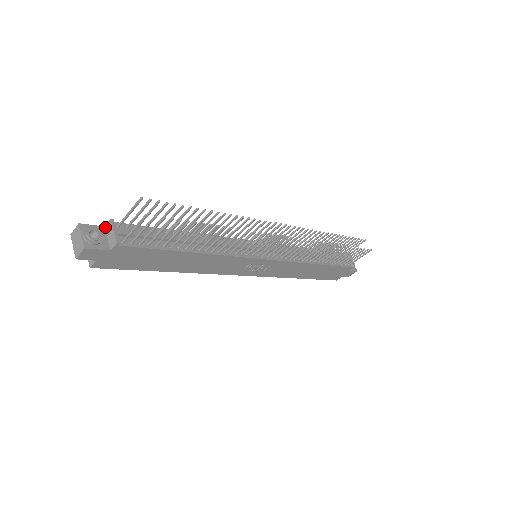
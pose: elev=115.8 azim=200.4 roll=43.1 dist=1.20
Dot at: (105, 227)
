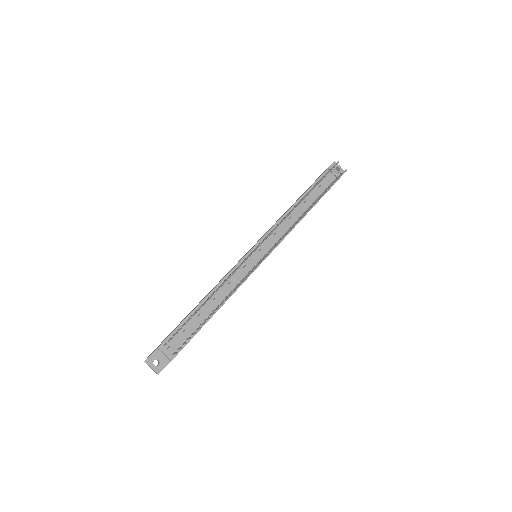
Dot at: (158, 349)
